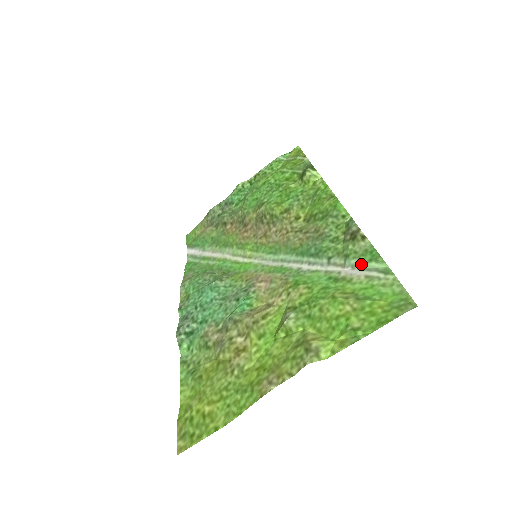
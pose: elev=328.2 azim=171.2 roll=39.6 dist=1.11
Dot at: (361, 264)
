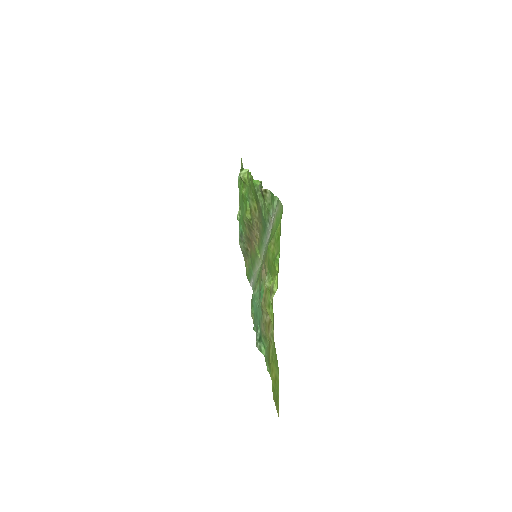
Dot at: (273, 209)
